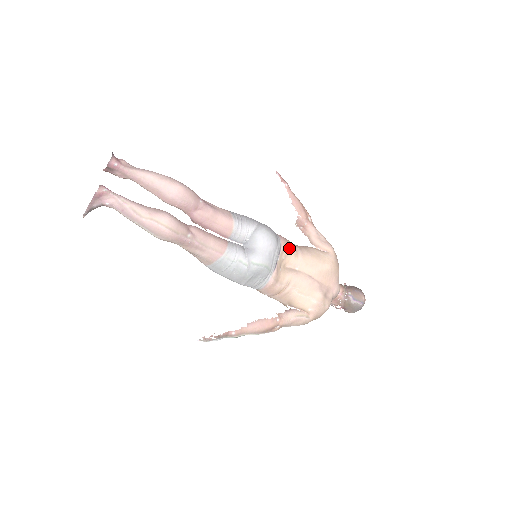
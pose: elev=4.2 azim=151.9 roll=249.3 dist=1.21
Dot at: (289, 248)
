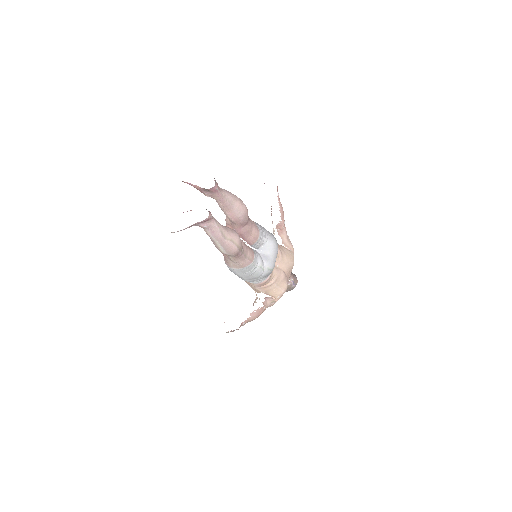
Dot at: occluded
